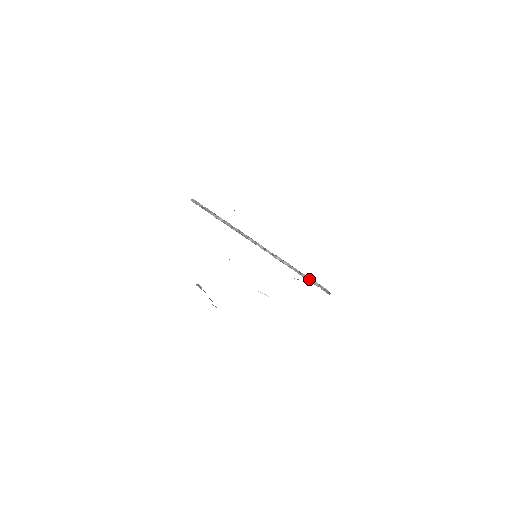
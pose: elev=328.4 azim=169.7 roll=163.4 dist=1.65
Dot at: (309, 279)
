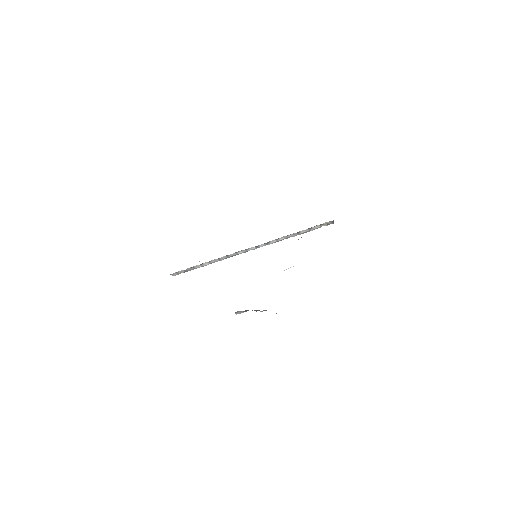
Dot at: (309, 230)
